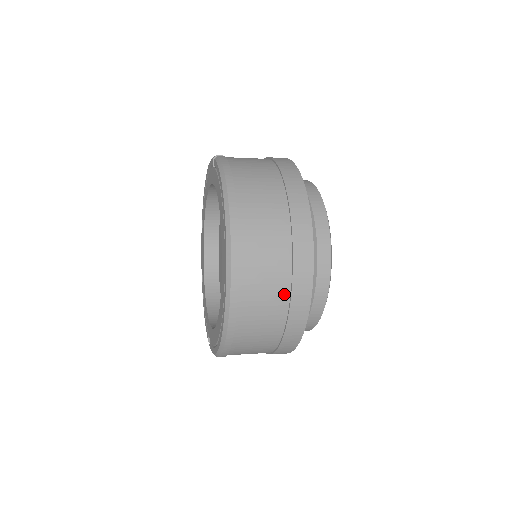
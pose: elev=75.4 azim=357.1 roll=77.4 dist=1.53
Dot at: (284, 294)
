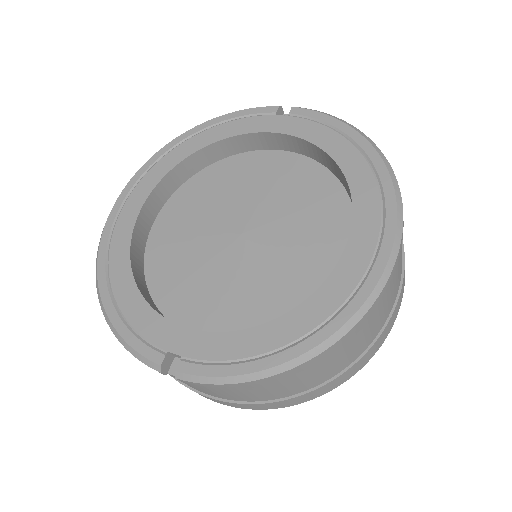
Dot at: (395, 297)
